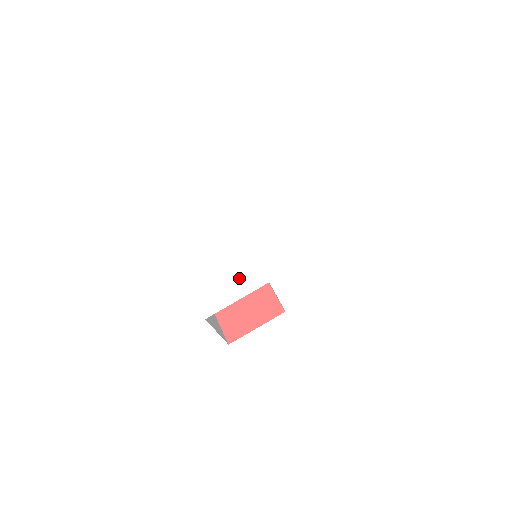
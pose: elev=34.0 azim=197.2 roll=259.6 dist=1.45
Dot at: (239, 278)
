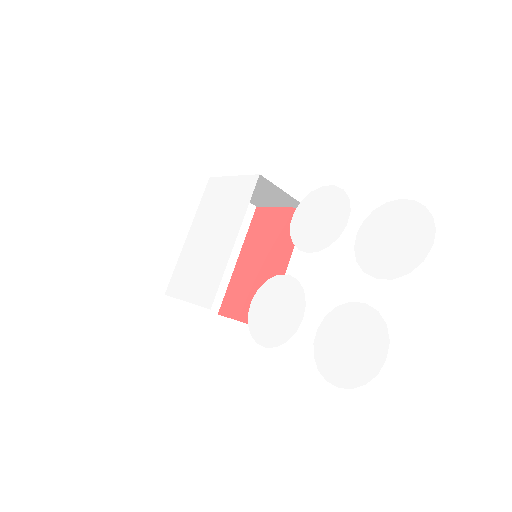
Dot at: (203, 278)
